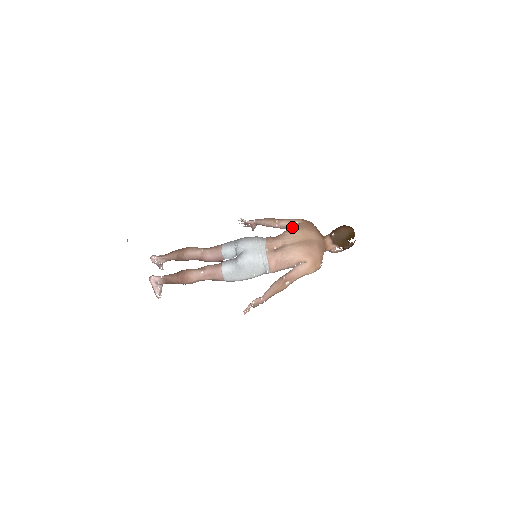
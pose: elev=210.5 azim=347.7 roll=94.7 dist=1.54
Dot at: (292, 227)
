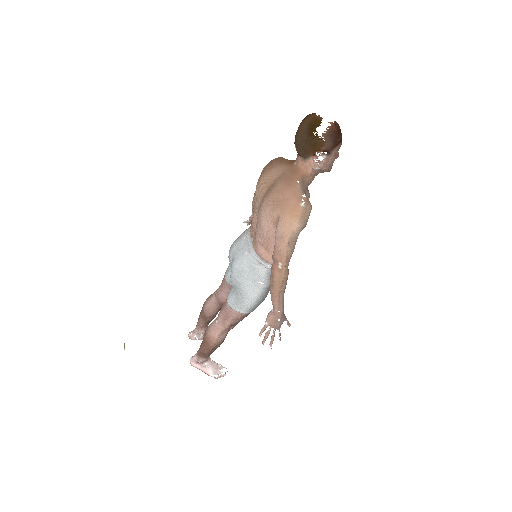
Dot at: occluded
